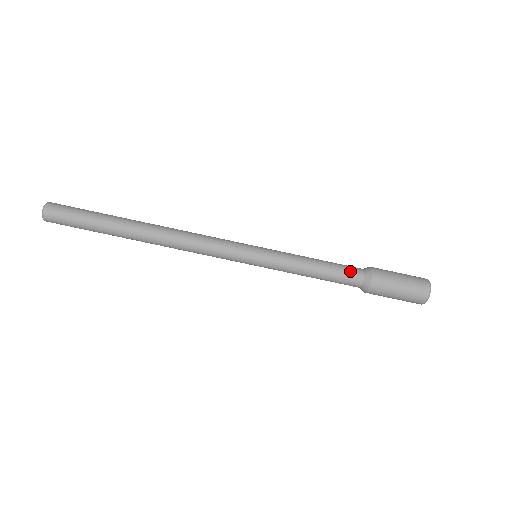
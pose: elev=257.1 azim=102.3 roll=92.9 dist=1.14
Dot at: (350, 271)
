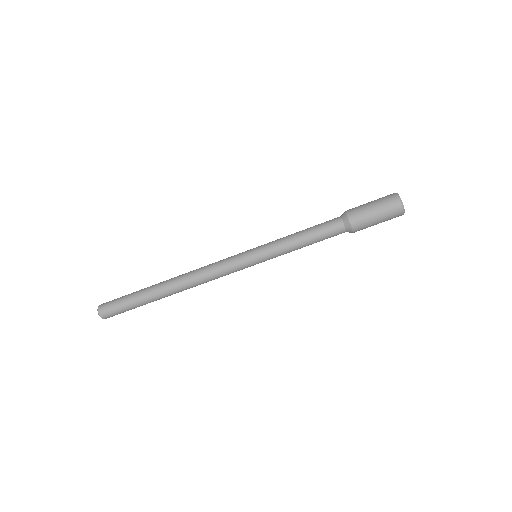
Dot at: (332, 230)
